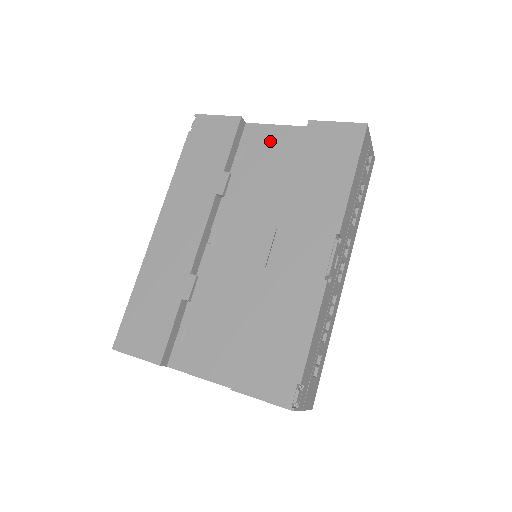
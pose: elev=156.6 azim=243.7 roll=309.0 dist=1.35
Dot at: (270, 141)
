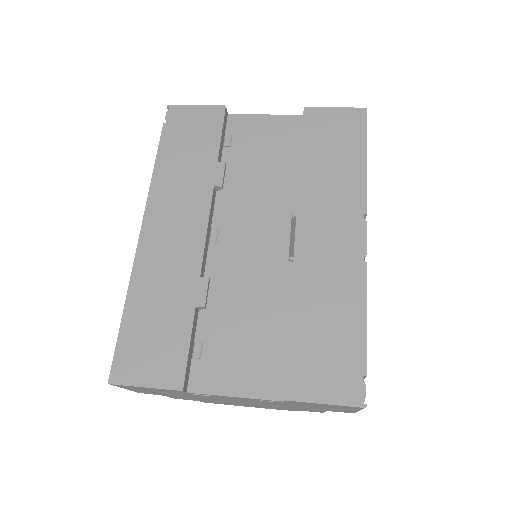
Dot at: (261, 131)
